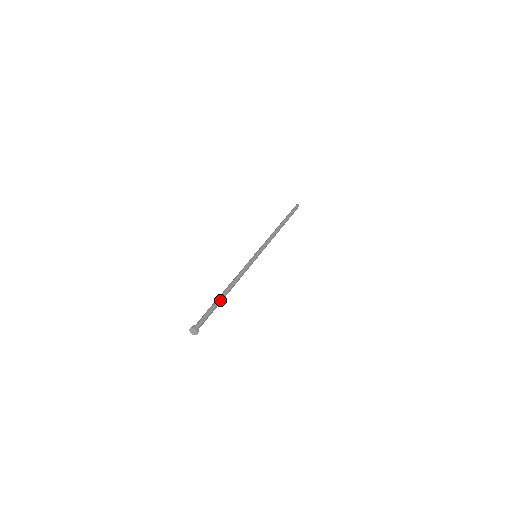
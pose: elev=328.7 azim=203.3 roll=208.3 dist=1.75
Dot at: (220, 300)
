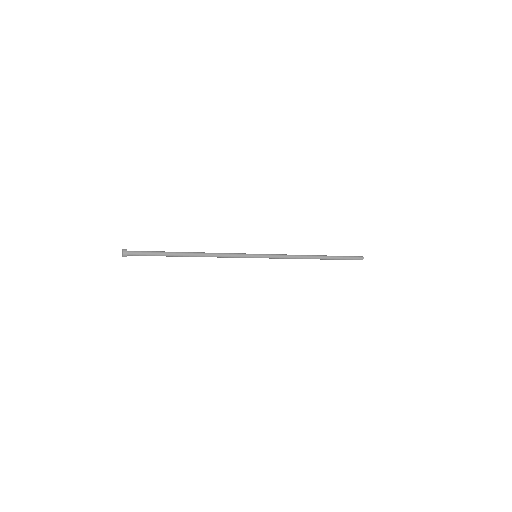
Dot at: (173, 252)
